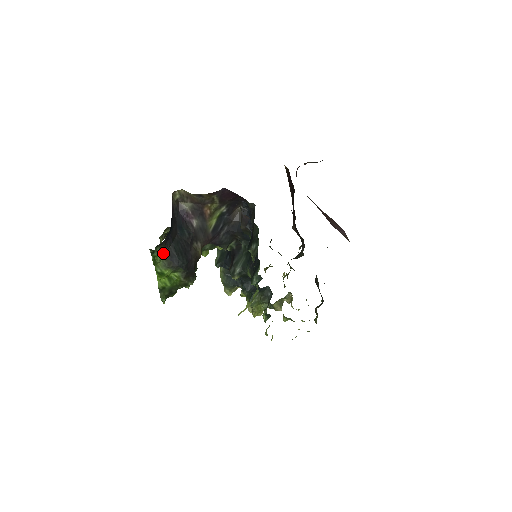
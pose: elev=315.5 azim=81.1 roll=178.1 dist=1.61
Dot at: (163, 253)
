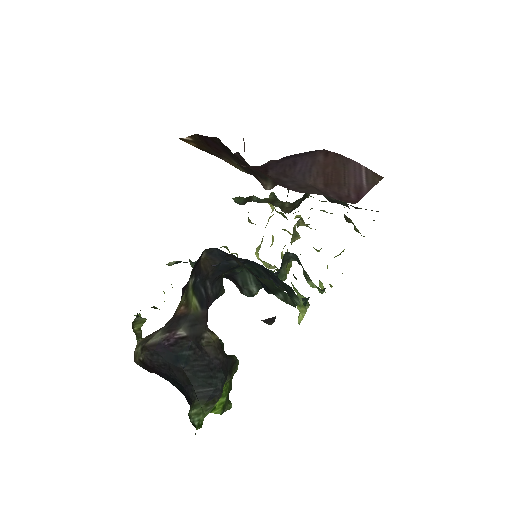
Dot at: (198, 407)
